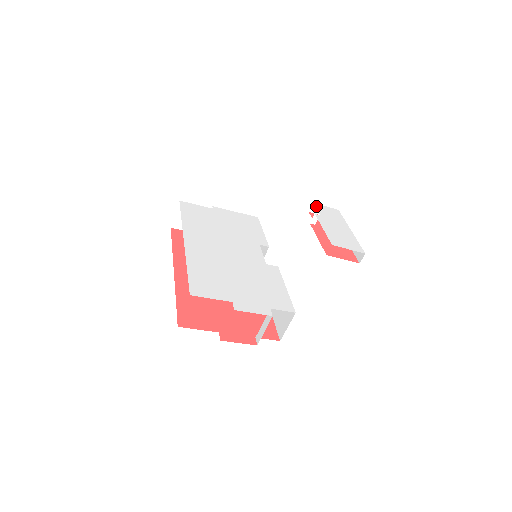
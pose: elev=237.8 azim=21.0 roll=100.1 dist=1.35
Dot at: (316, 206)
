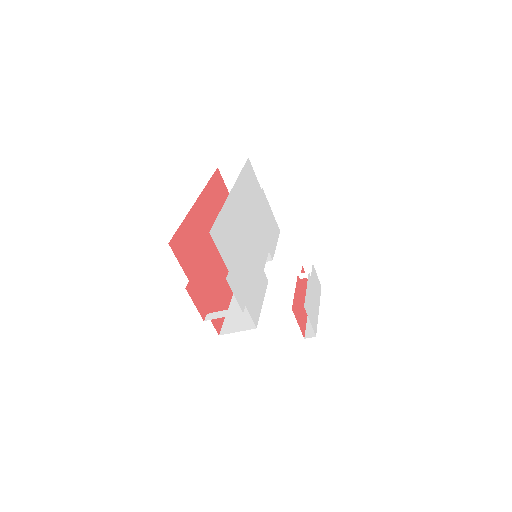
Dot at: (313, 267)
